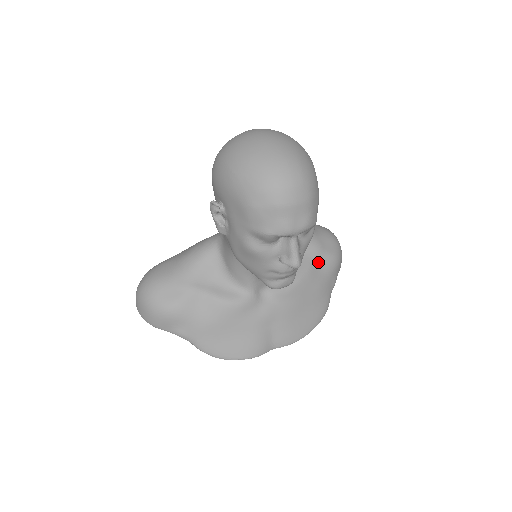
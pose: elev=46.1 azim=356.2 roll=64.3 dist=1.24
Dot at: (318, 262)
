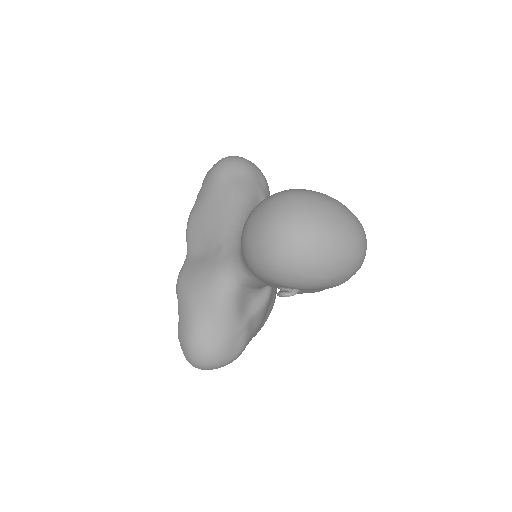
Dot at: occluded
